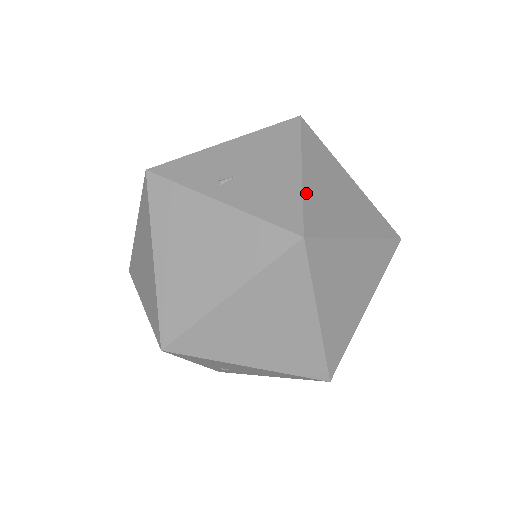
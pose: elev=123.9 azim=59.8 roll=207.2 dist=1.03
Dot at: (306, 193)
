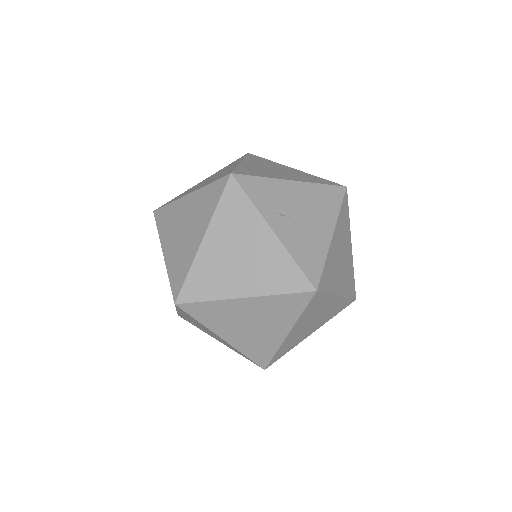
Dot at: (328, 256)
